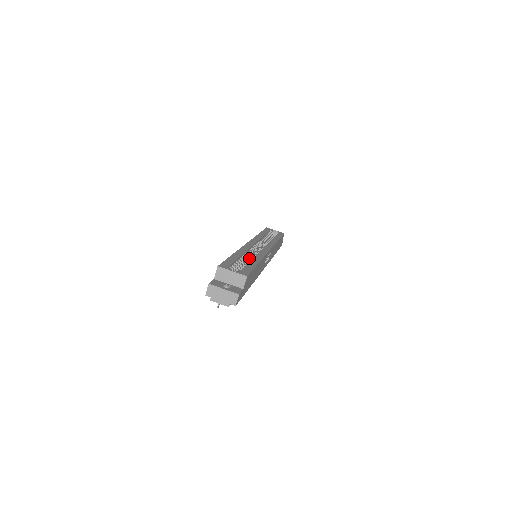
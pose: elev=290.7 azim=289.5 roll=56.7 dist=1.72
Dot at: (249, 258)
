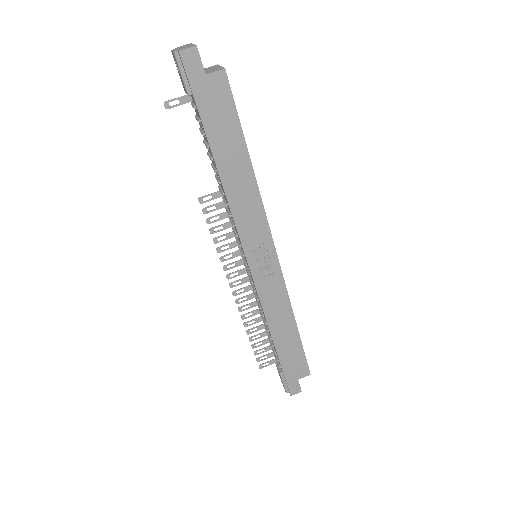
Dot at: occluded
